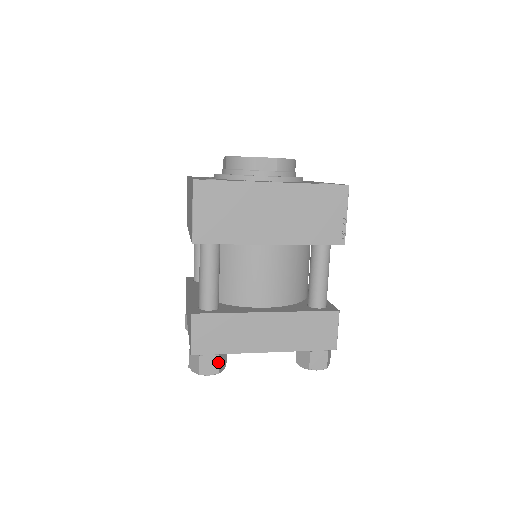
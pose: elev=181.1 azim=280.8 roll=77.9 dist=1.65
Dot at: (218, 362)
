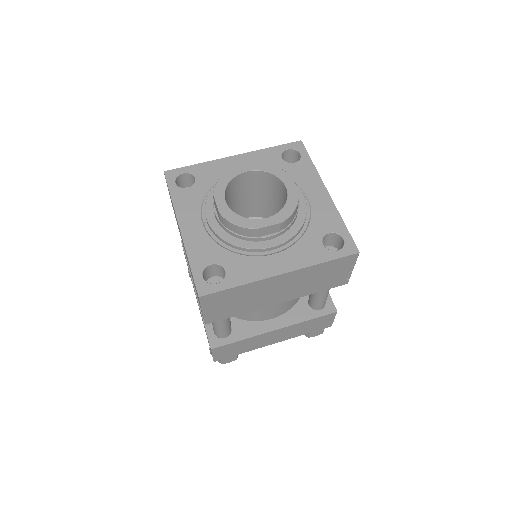
Dot at: (236, 357)
